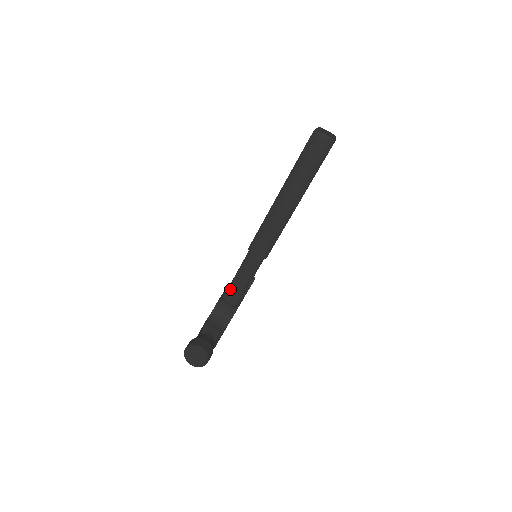
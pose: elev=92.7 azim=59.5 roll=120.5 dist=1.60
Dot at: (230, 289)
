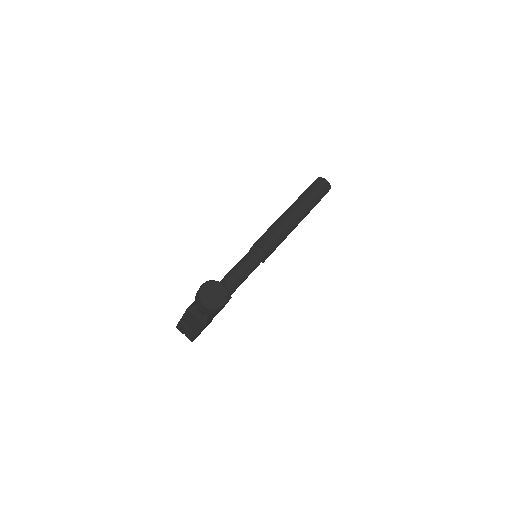
Dot at: (227, 277)
